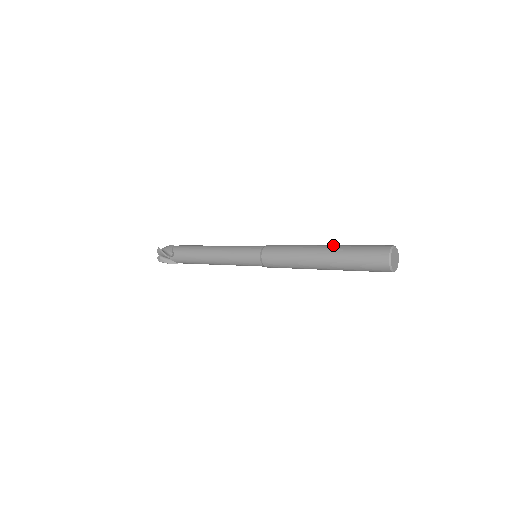
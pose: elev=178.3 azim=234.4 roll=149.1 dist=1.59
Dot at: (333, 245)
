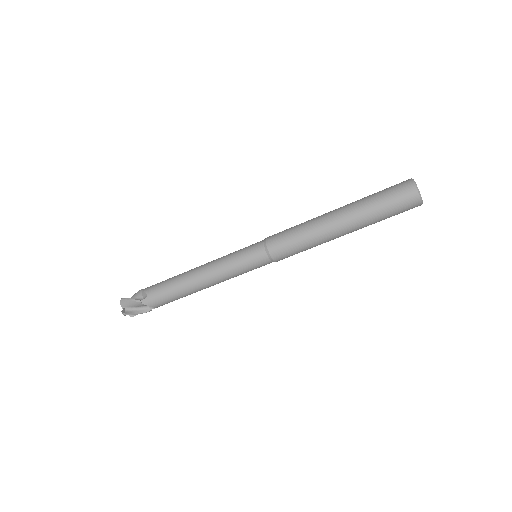
Dot at: (346, 205)
